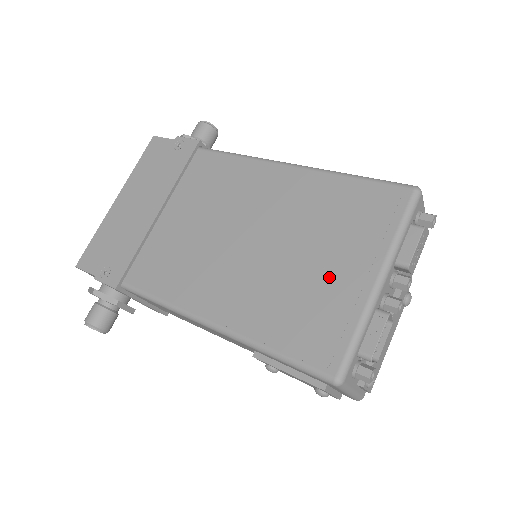
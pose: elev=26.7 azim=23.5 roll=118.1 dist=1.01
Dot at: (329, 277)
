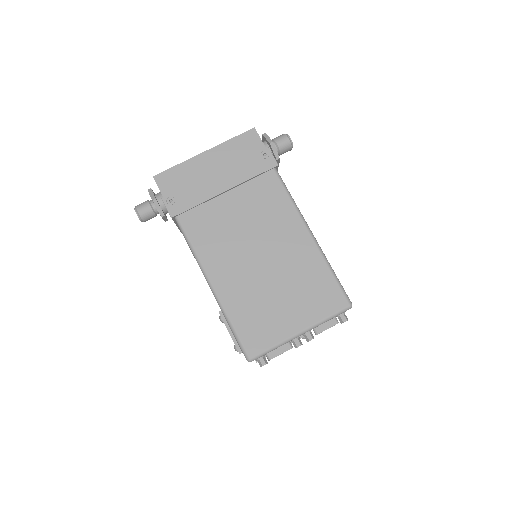
Dot at: (282, 313)
